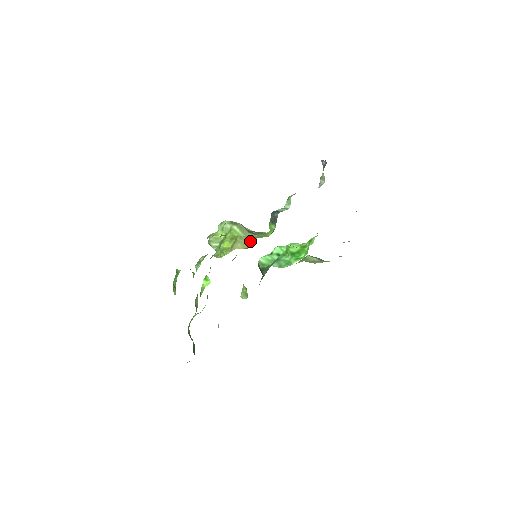
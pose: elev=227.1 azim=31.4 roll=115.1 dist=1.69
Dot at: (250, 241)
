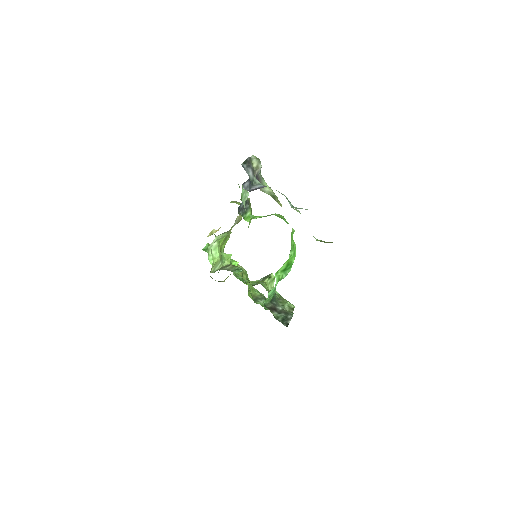
Dot at: (239, 220)
